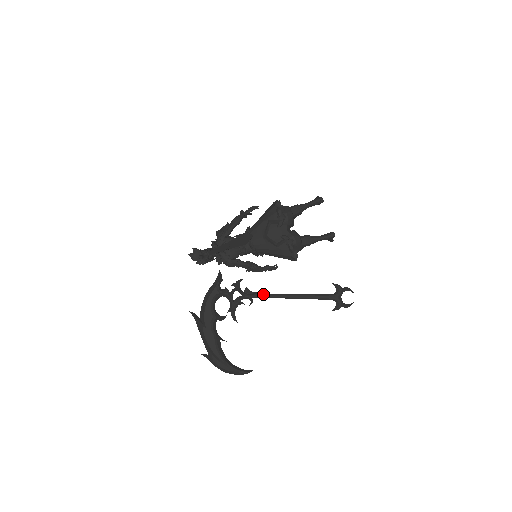
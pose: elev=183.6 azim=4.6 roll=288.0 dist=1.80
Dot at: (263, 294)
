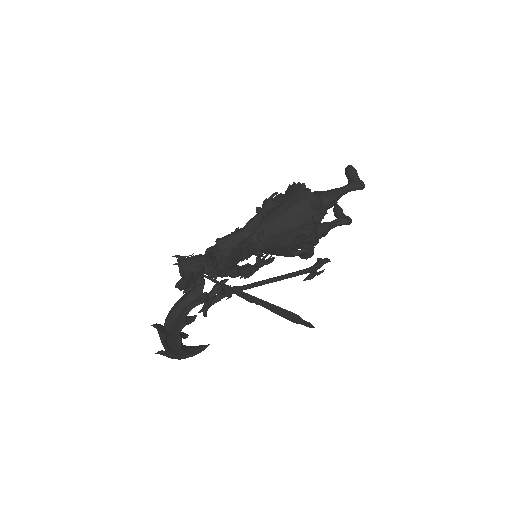
Dot at: (246, 287)
